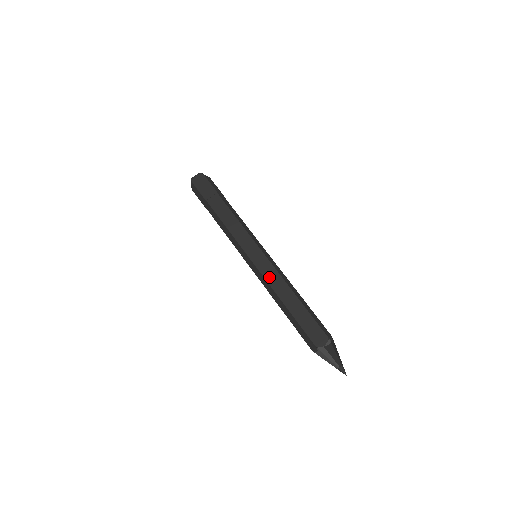
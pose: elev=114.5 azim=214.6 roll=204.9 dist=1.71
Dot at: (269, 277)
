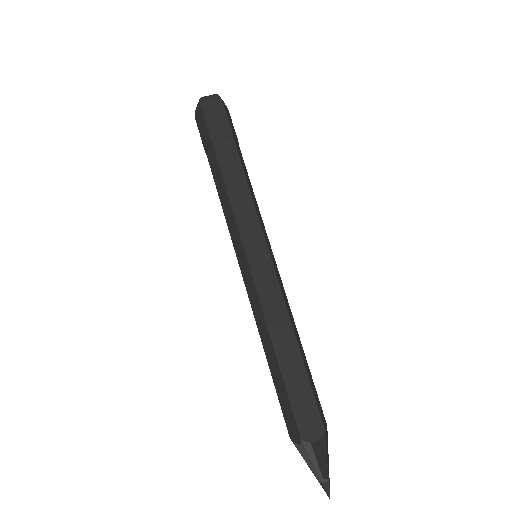
Dot at: (266, 299)
